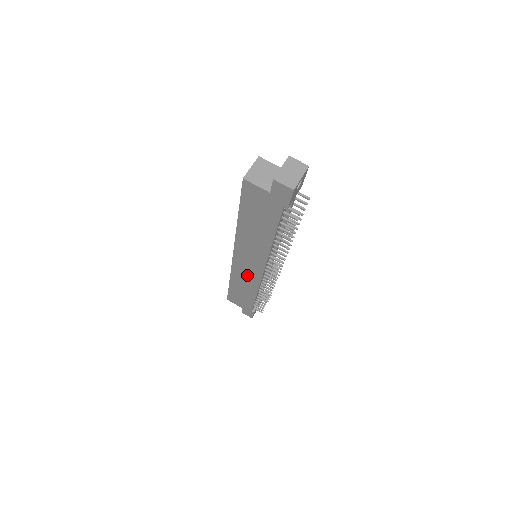
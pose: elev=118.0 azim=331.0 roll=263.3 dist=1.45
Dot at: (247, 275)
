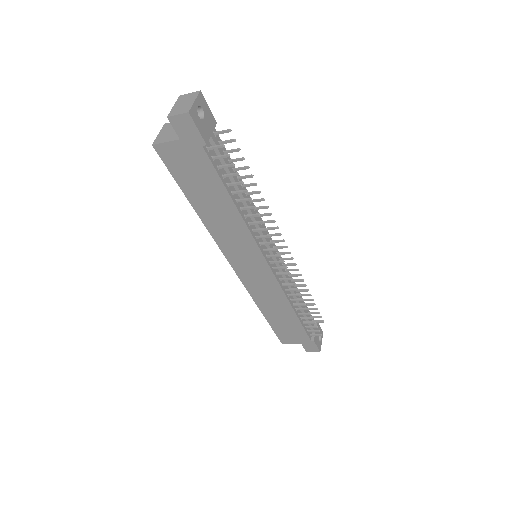
Dot at: (263, 285)
